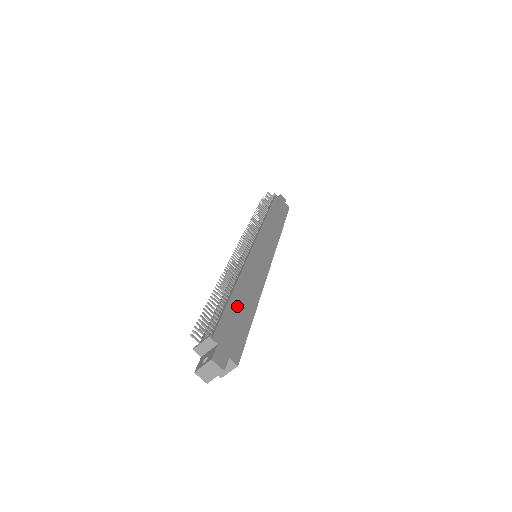
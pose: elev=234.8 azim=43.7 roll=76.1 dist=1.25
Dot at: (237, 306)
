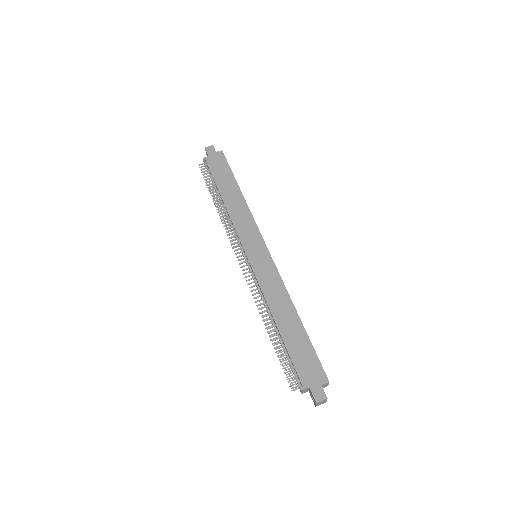
Dot at: (290, 338)
